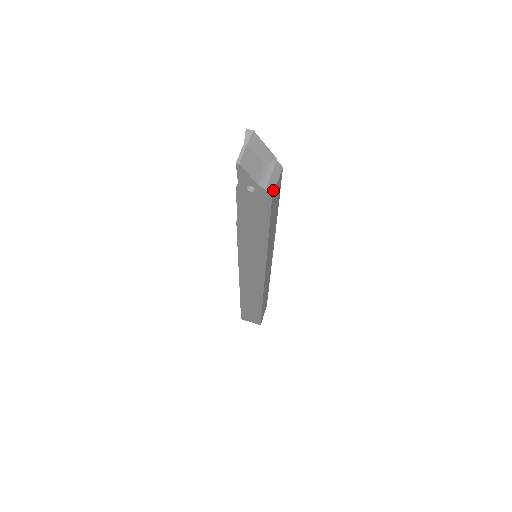
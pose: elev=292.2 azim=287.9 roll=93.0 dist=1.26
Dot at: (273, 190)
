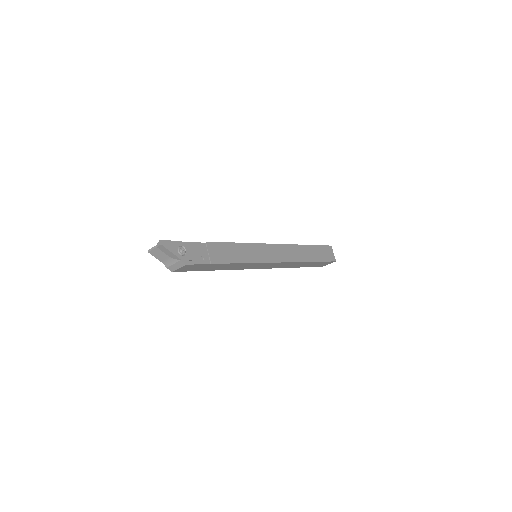
Dot at: (174, 270)
